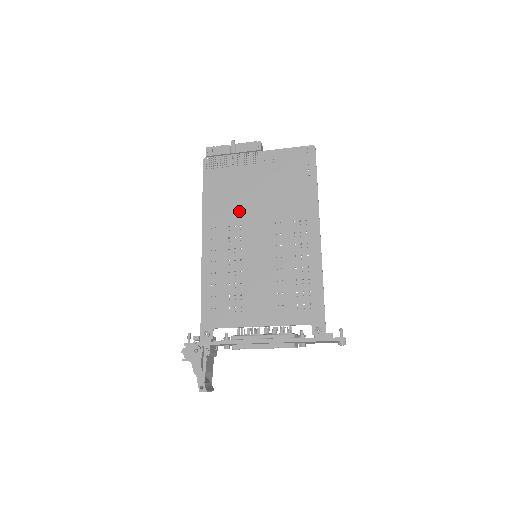
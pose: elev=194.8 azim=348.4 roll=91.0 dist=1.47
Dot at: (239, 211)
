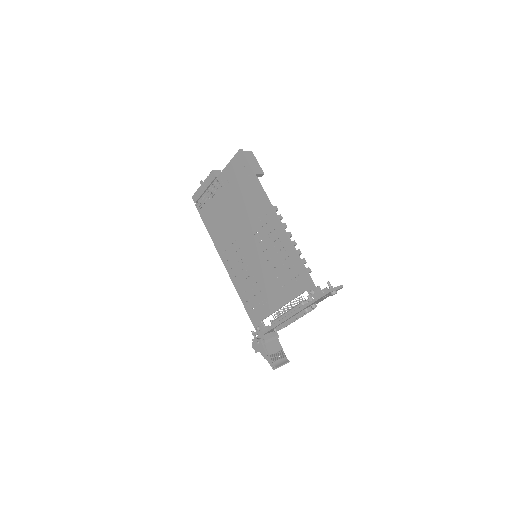
Dot at: (229, 230)
